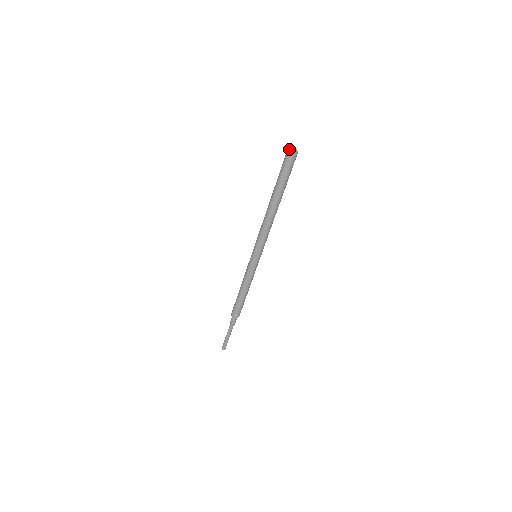
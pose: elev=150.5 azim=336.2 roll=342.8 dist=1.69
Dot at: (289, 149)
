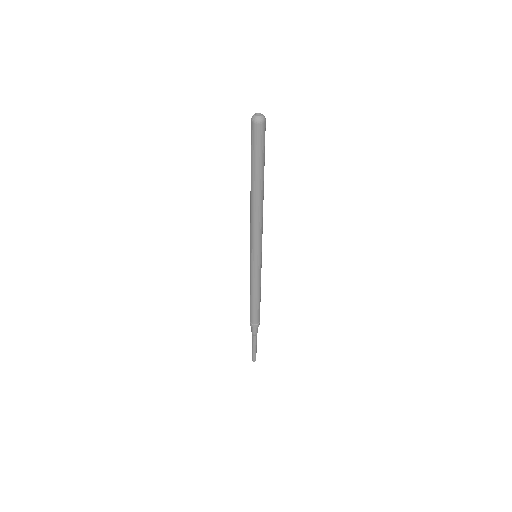
Dot at: (253, 115)
